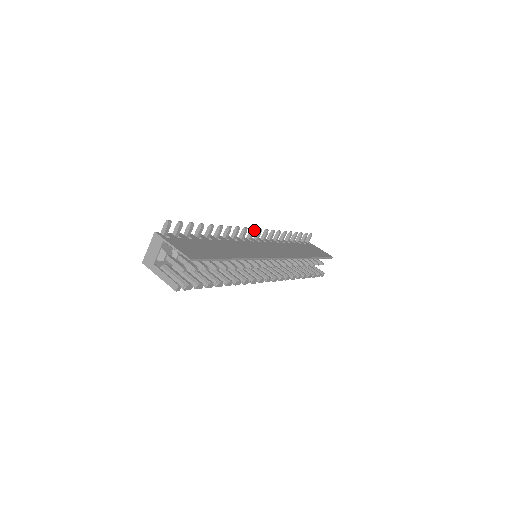
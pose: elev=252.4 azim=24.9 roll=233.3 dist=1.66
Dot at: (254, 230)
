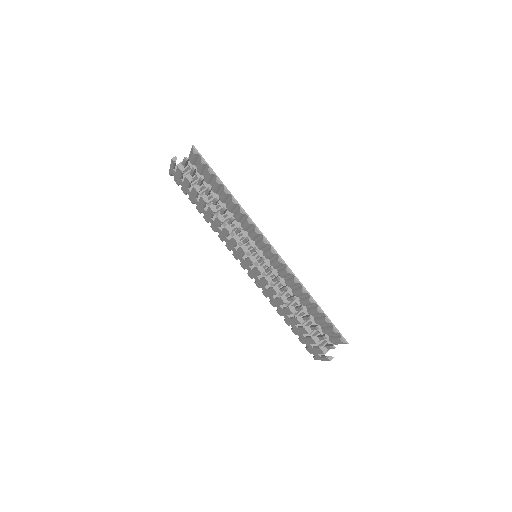
Dot at: occluded
